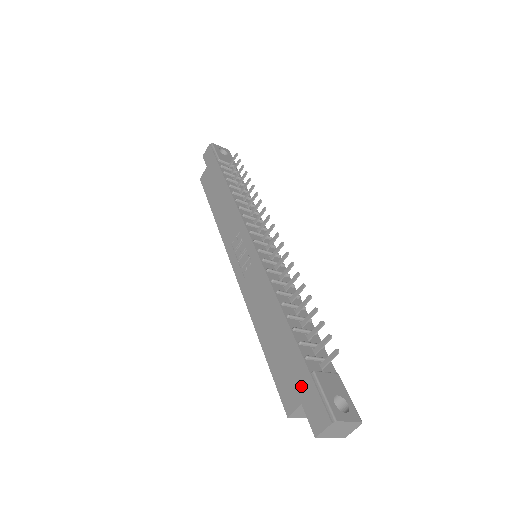
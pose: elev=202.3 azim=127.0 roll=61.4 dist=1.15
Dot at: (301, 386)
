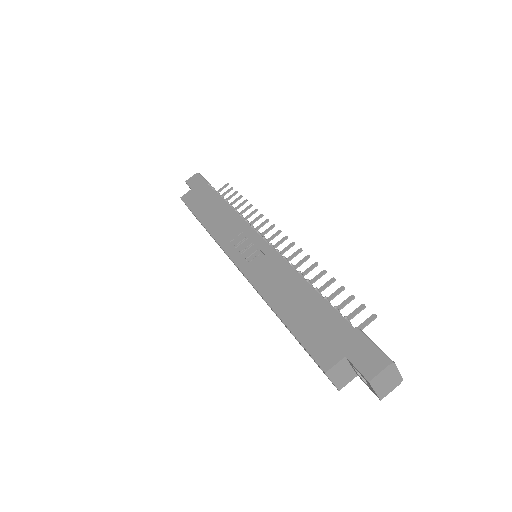
Dot at: (343, 341)
